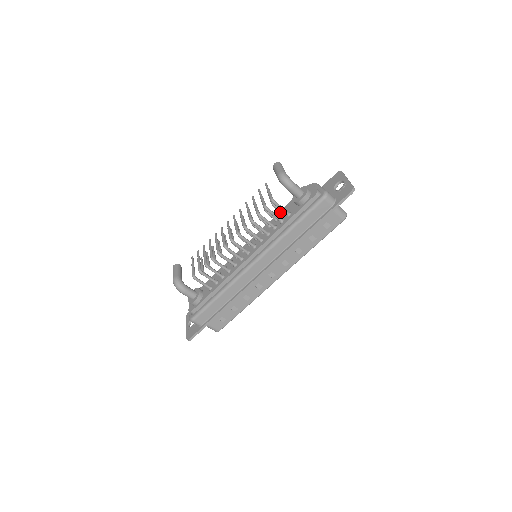
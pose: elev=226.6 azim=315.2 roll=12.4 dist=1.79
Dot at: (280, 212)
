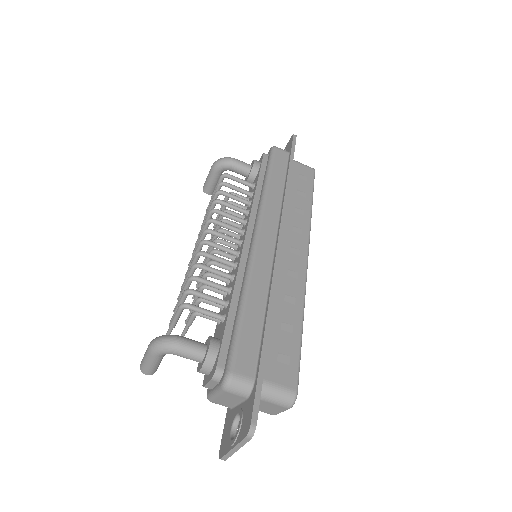
Dot at: occluded
